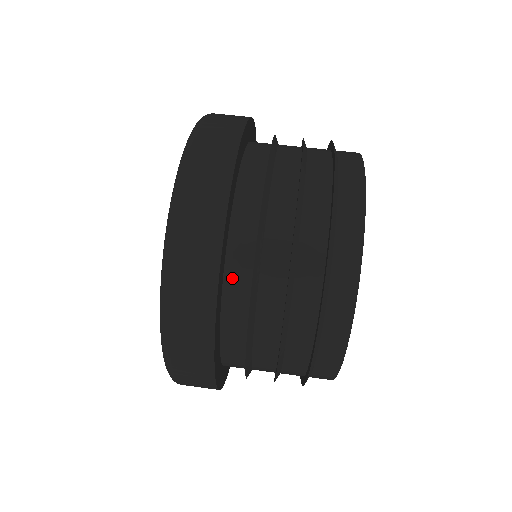
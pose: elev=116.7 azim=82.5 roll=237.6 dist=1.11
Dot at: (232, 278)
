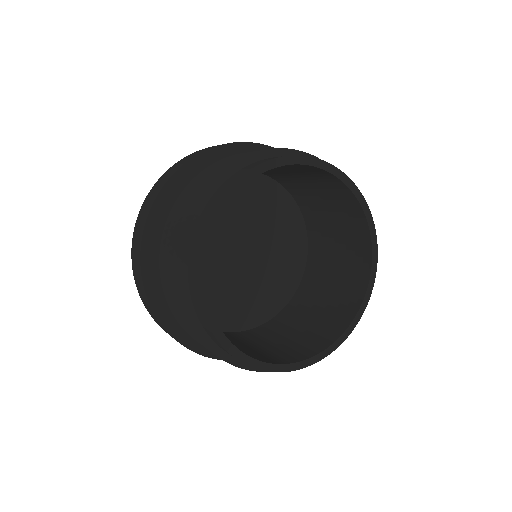
Dot at: occluded
